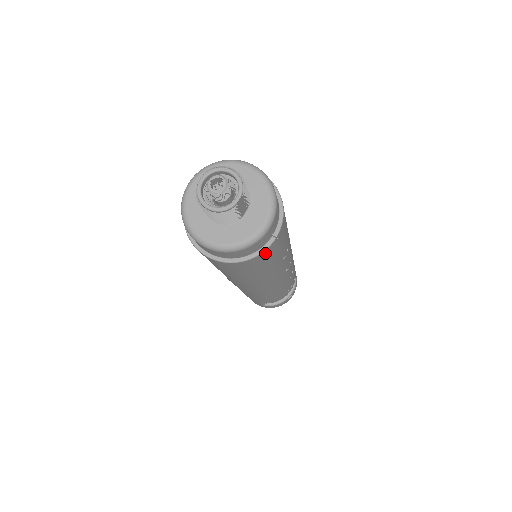
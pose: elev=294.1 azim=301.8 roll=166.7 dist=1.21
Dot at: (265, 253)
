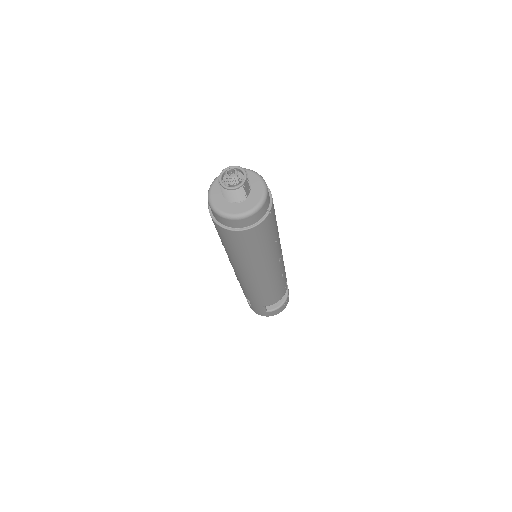
Dot at: (264, 224)
